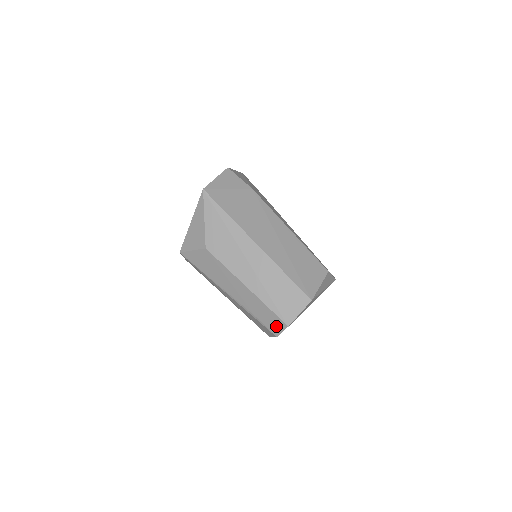
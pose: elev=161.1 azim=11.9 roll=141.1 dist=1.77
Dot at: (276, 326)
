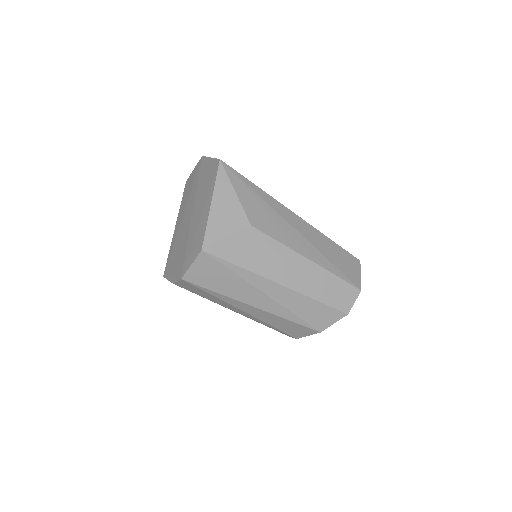
Dot at: (347, 298)
